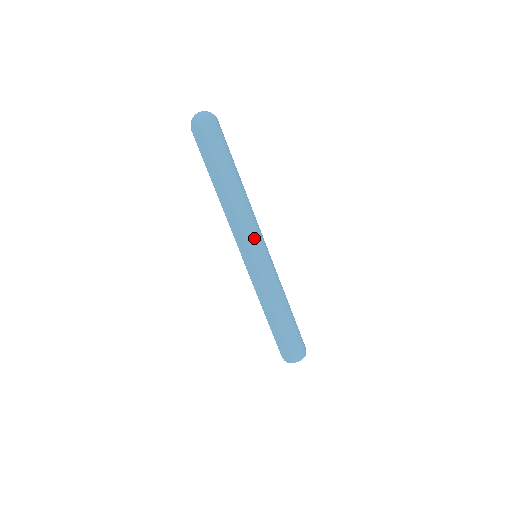
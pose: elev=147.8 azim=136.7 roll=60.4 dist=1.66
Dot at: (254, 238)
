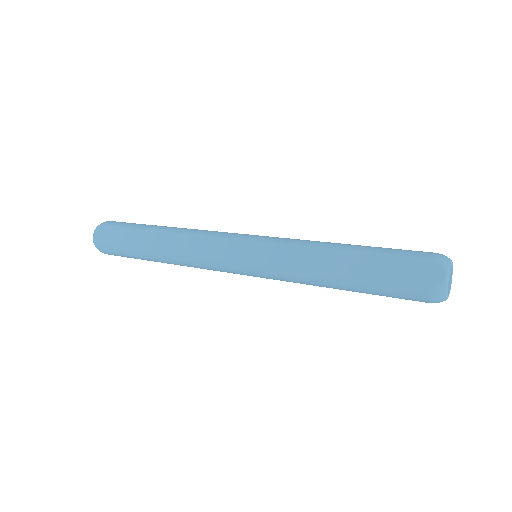
Dot at: (232, 233)
